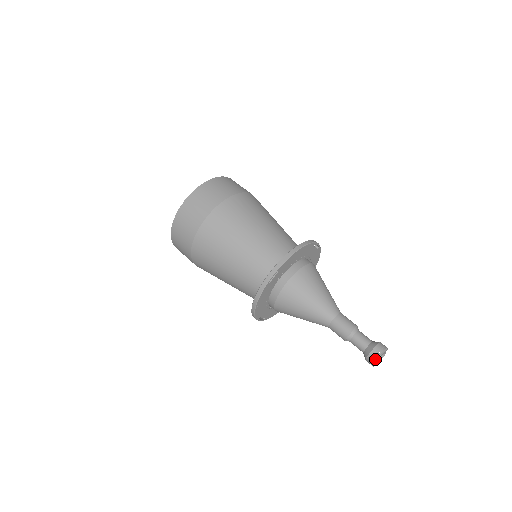
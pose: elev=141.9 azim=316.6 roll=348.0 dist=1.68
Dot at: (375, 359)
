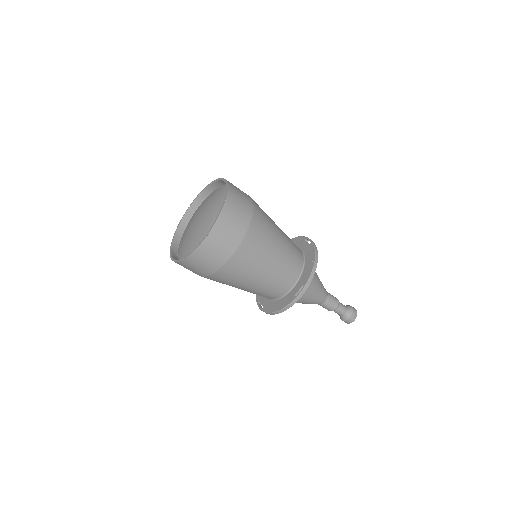
Dot at: (352, 321)
